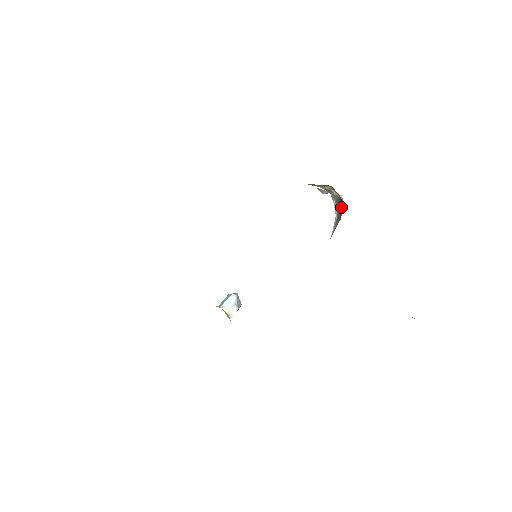
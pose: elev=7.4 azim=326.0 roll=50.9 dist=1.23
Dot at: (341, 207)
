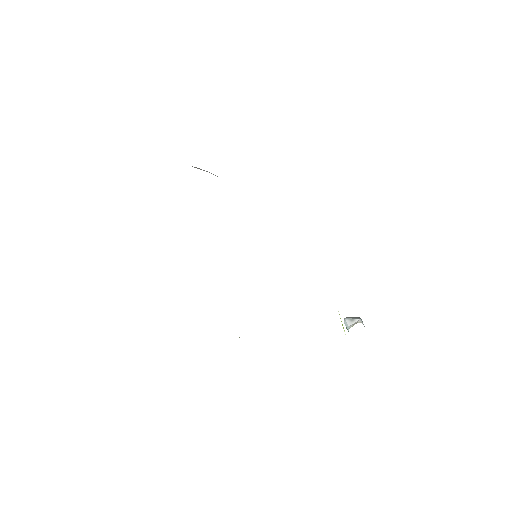
Dot at: occluded
